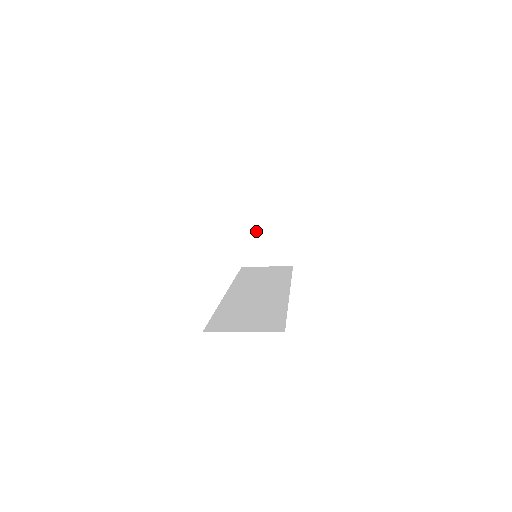
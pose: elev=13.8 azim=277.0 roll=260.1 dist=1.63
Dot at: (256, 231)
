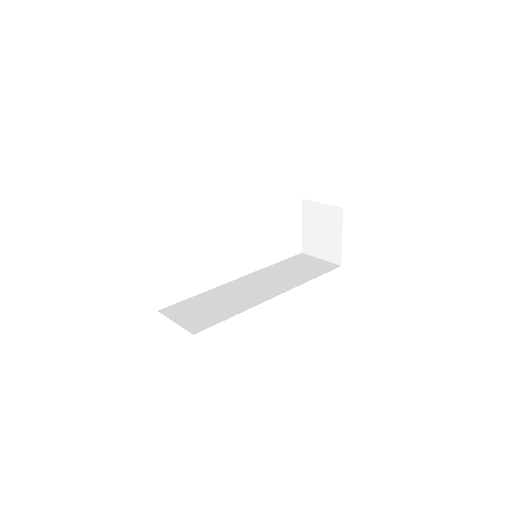
Dot at: (314, 223)
